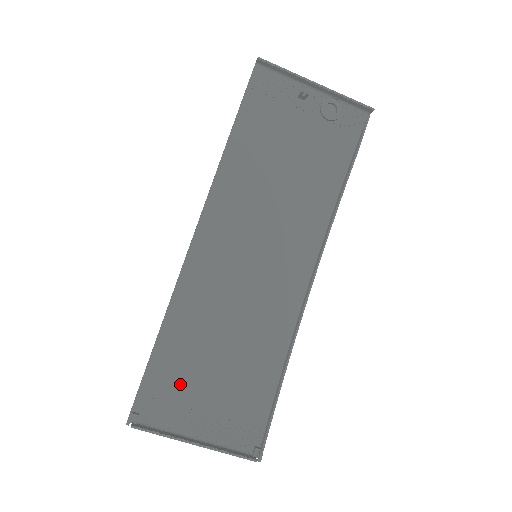
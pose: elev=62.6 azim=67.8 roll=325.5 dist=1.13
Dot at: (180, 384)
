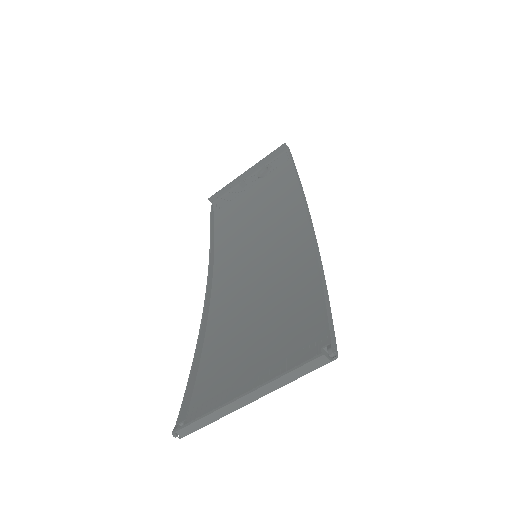
Dot at: (226, 374)
